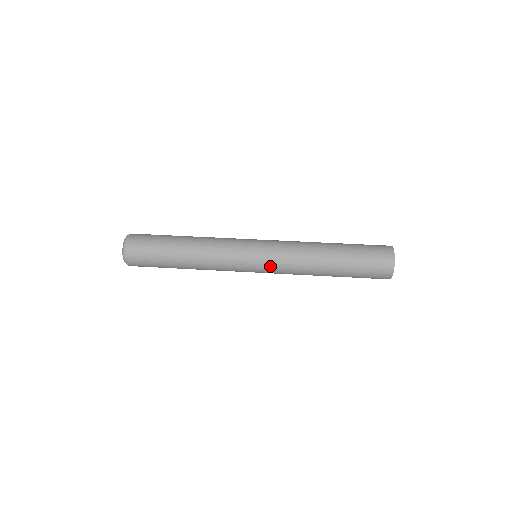
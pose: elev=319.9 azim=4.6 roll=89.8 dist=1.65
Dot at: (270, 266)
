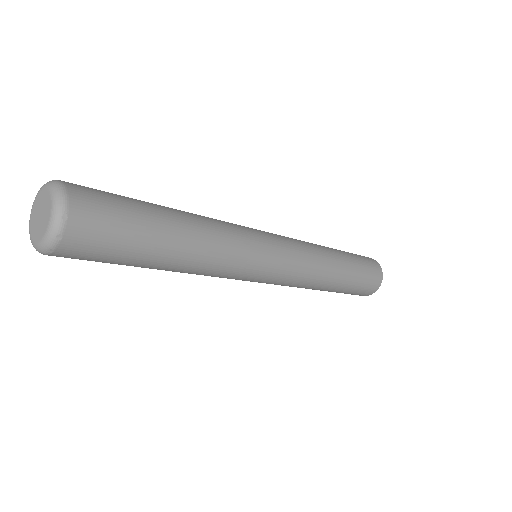
Dot at: (278, 282)
